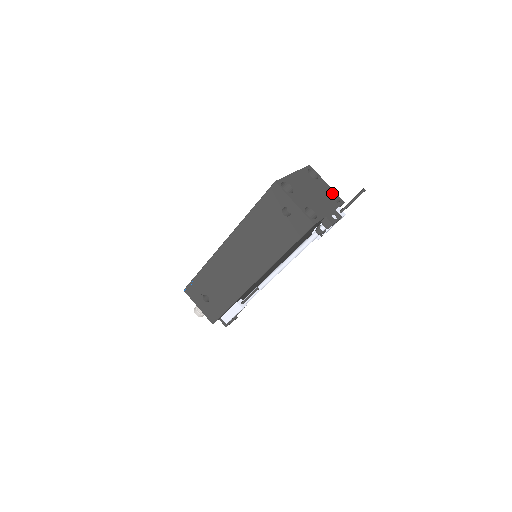
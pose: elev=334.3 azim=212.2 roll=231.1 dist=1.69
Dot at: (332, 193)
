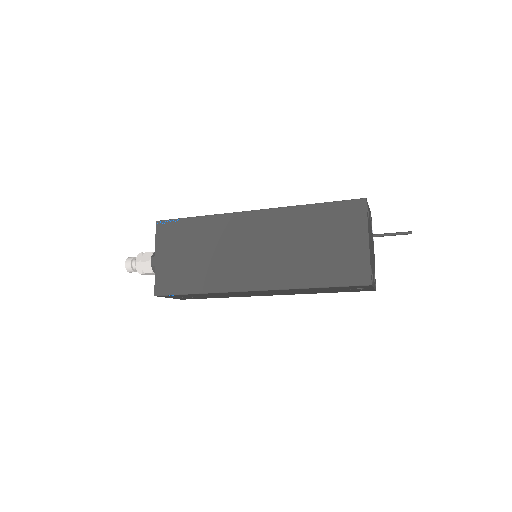
Dot at: occluded
